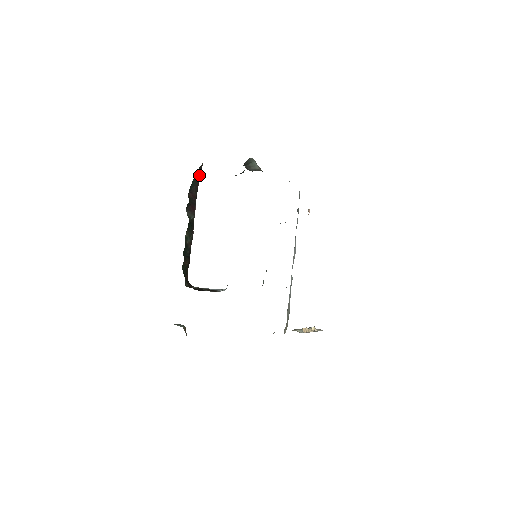
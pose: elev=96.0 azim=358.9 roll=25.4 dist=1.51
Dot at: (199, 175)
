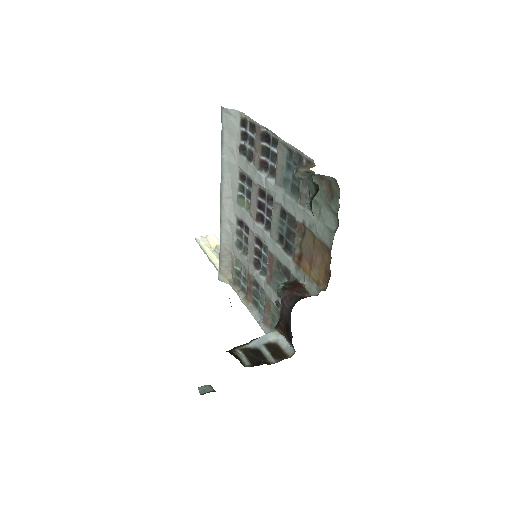
Dot at: occluded
